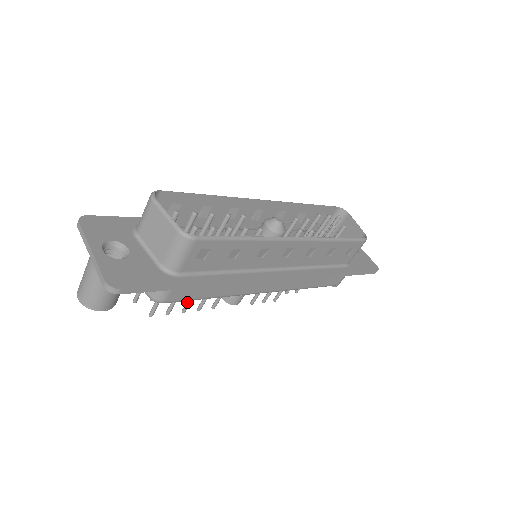
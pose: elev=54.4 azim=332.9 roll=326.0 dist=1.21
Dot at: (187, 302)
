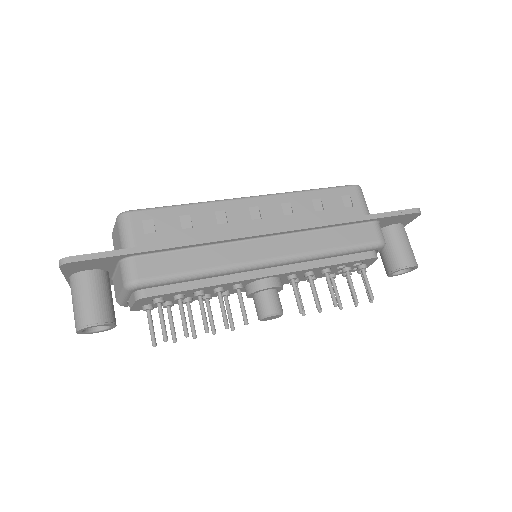
Dot at: (202, 317)
